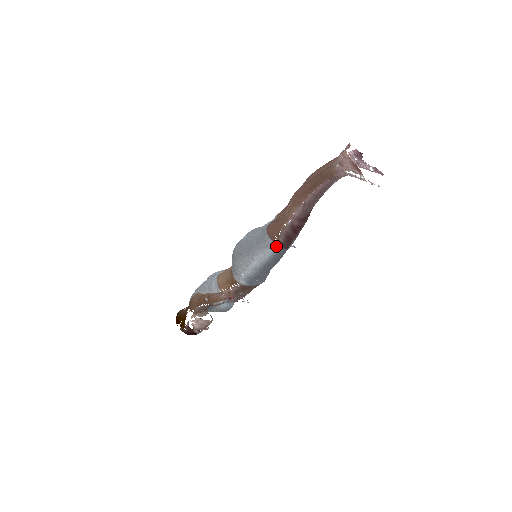
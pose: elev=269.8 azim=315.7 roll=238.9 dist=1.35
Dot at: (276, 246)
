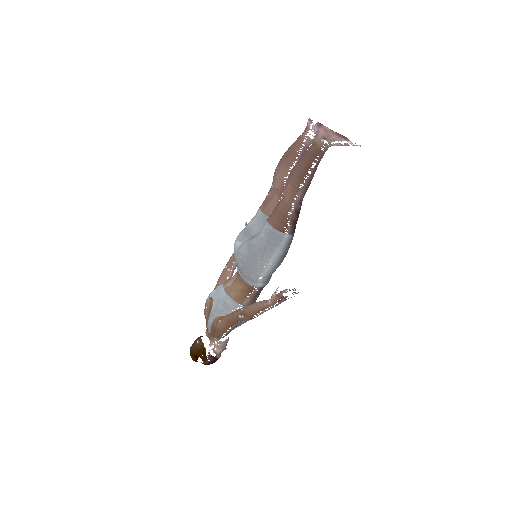
Dot at: (287, 236)
